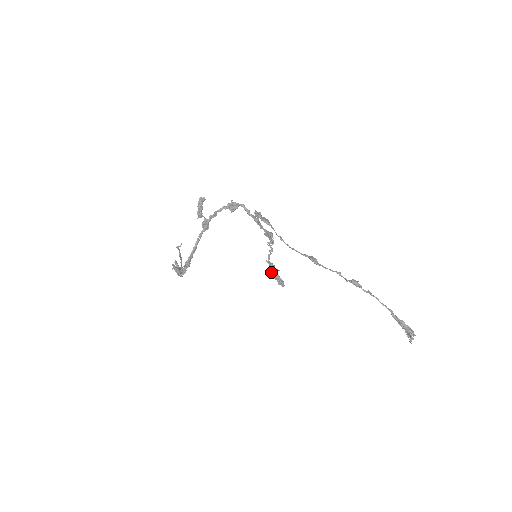
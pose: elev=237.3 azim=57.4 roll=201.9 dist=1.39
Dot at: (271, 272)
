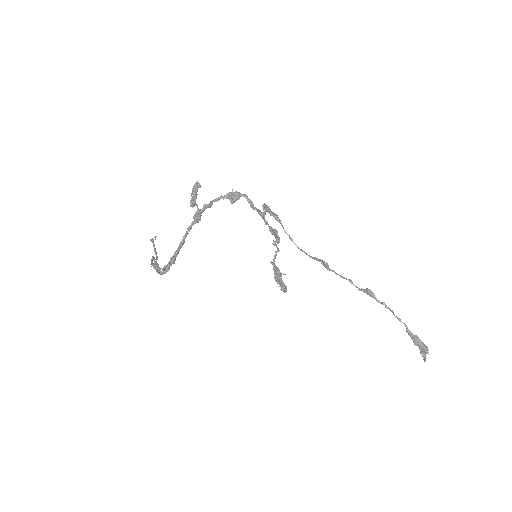
Dot at: (274, 276)
